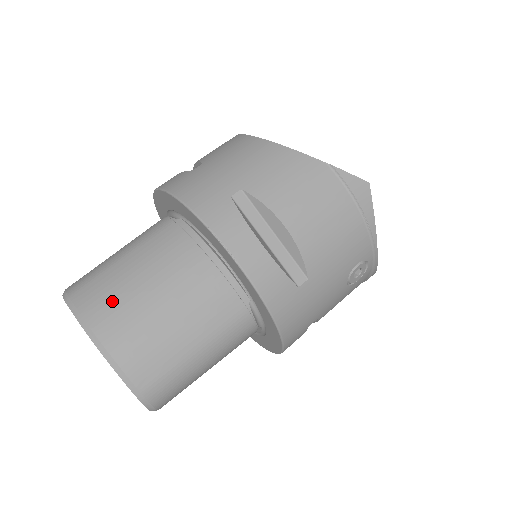
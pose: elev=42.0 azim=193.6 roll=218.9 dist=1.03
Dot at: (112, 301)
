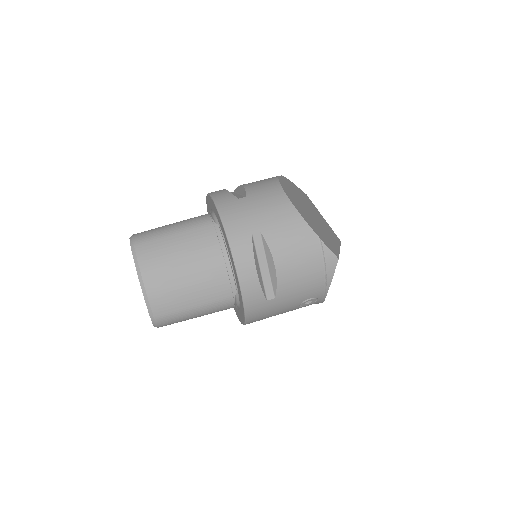
Dot at: (158, 261)
